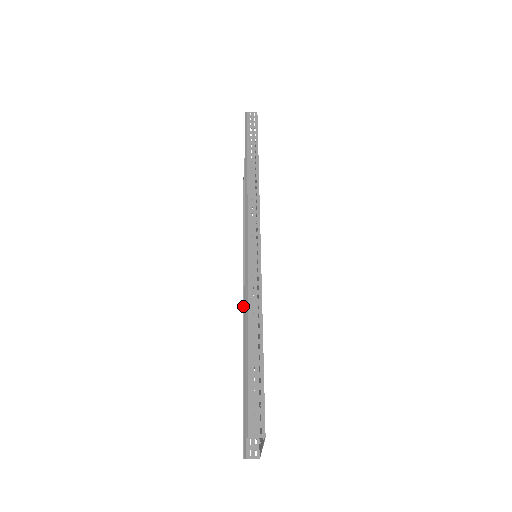
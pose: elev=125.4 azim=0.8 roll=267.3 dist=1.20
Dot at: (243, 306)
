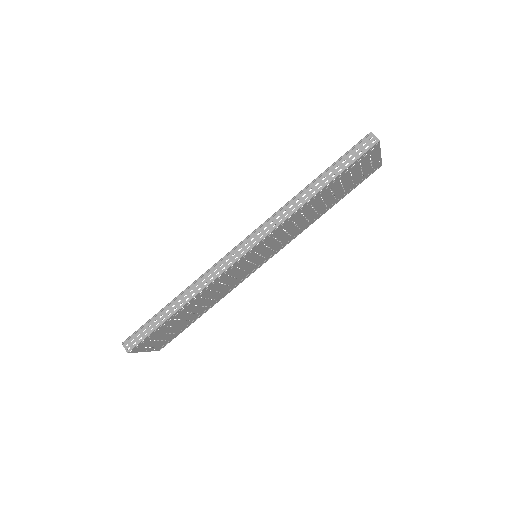
Dot at: occluded
